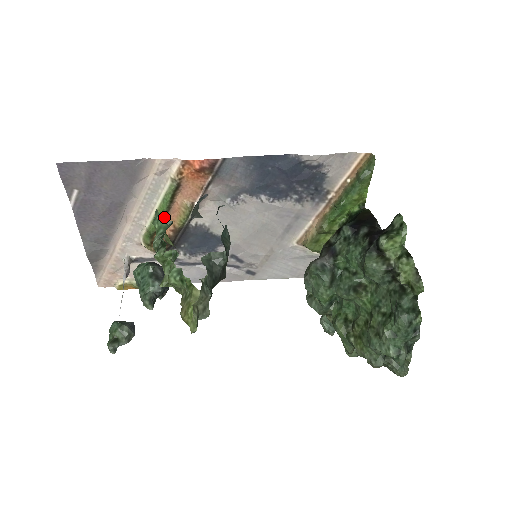
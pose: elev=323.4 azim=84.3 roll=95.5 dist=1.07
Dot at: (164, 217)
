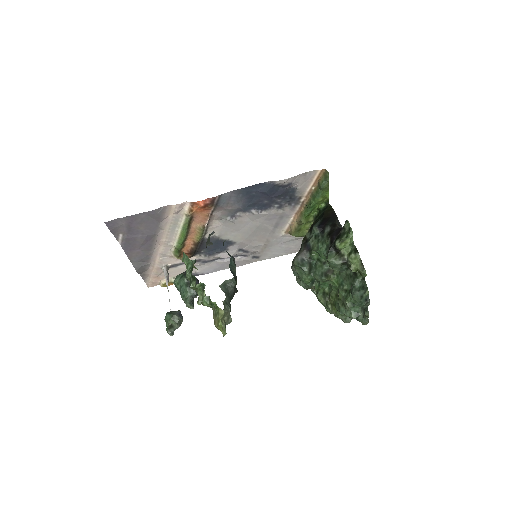
Dot at: (185, 238)
